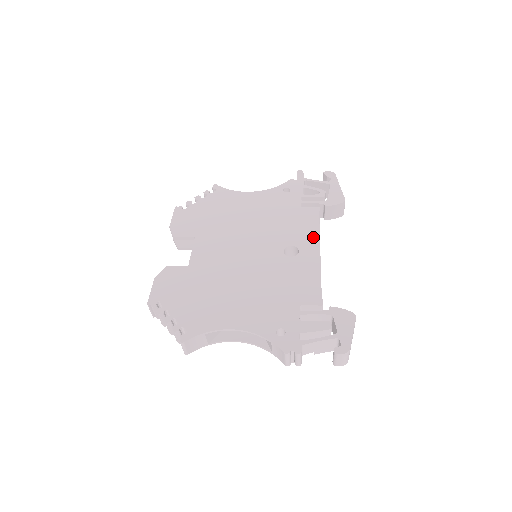
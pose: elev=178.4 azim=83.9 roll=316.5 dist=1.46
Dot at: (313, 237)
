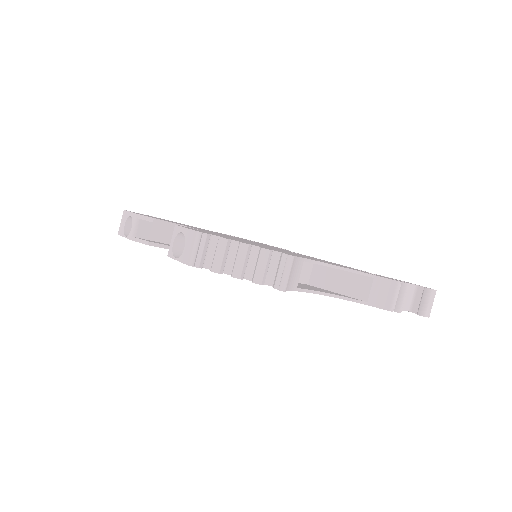
Dot at: occluded
